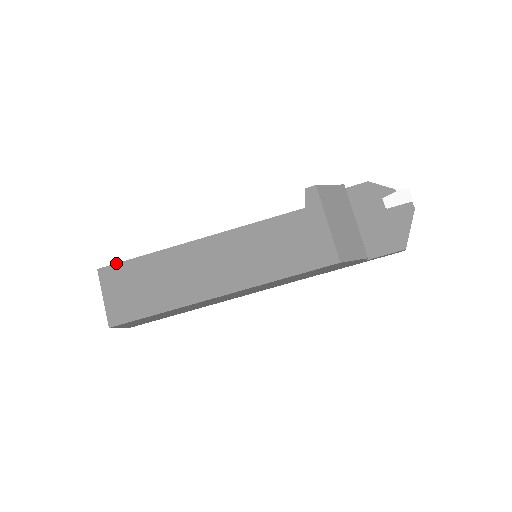
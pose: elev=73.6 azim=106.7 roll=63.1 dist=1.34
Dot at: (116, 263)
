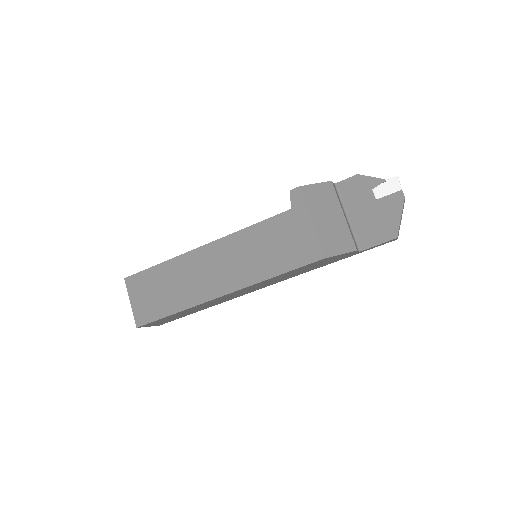
Dot at: (138, 272)
